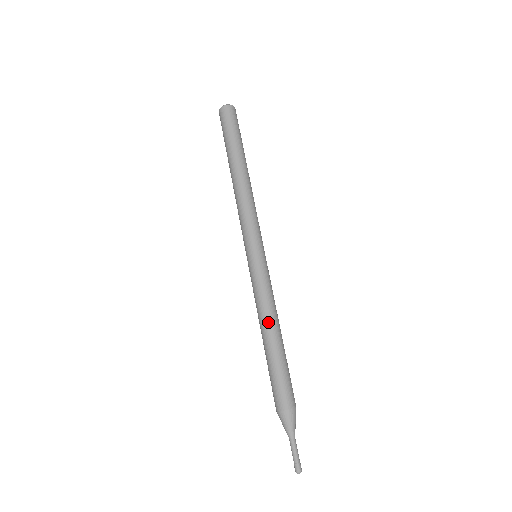
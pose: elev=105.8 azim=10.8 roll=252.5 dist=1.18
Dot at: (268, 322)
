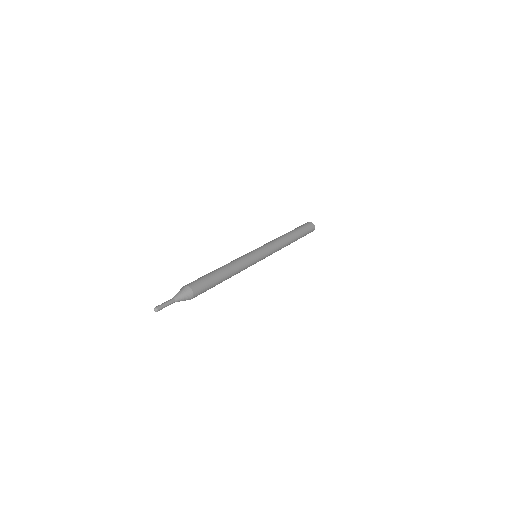
Dot at: (232, 268)
